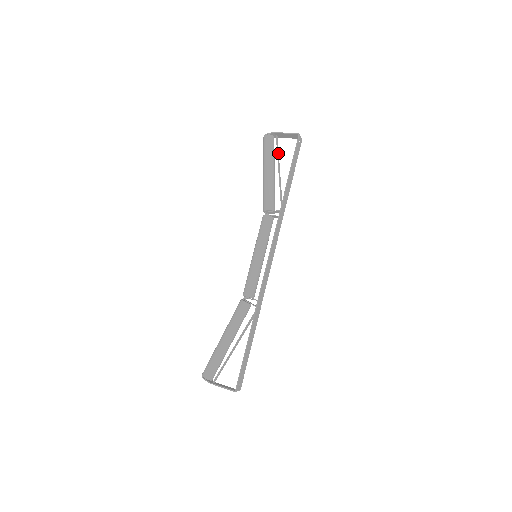
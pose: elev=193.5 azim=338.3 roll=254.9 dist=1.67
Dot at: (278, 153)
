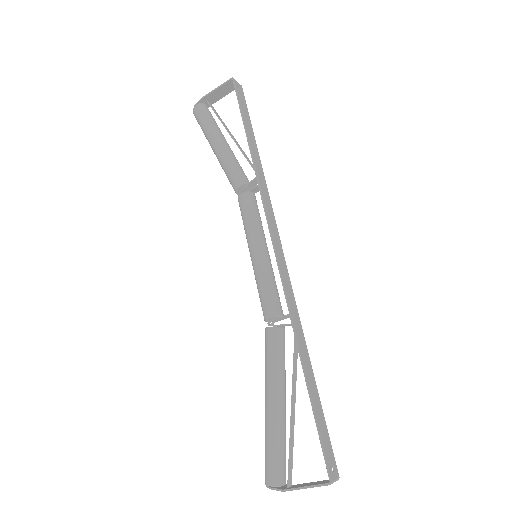
Dot at: (220, 118)
